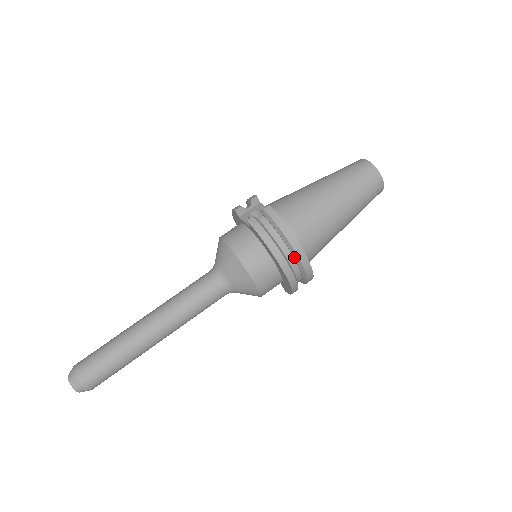
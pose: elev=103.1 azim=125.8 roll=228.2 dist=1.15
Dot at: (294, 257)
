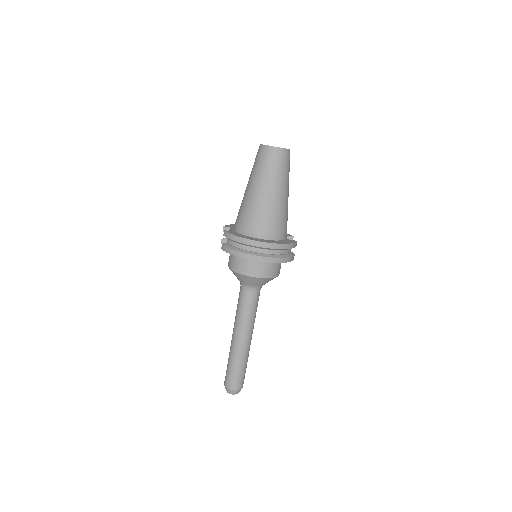
Dot at: (255, 248)
